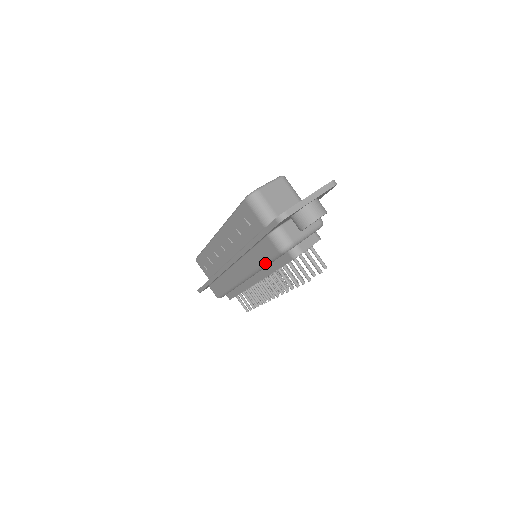
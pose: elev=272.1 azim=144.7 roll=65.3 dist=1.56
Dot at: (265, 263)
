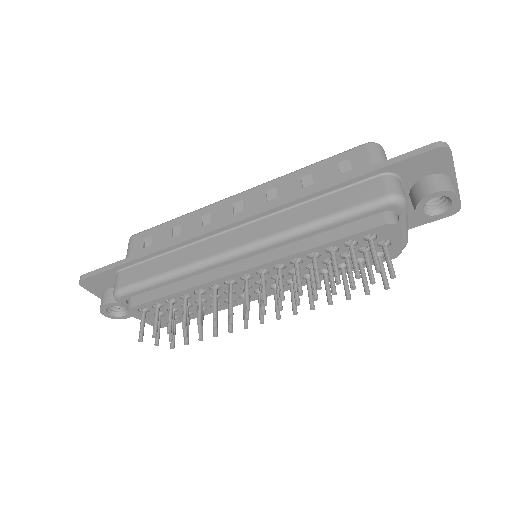
Dot at: (331, 216)
